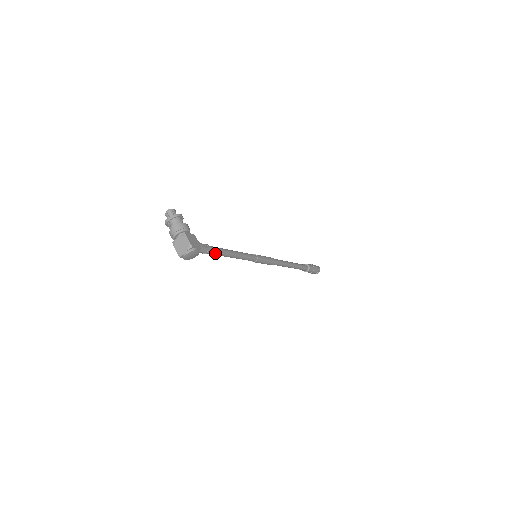
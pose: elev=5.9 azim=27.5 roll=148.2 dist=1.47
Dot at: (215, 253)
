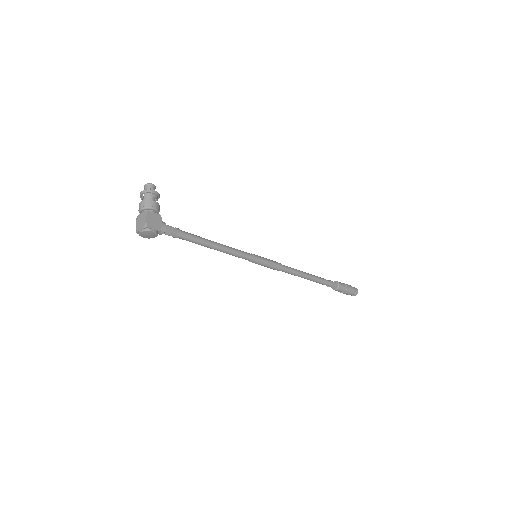
Dot at: (188, 240)
